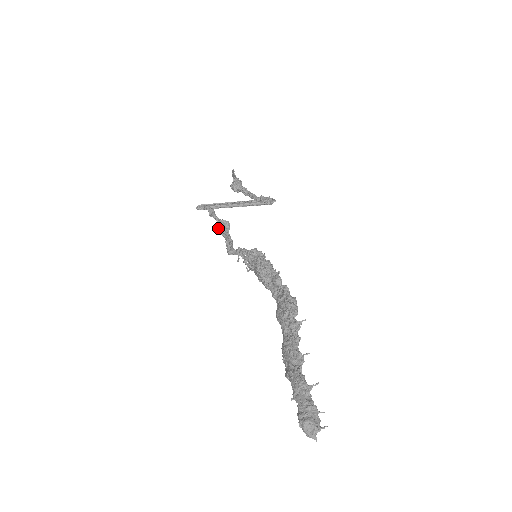
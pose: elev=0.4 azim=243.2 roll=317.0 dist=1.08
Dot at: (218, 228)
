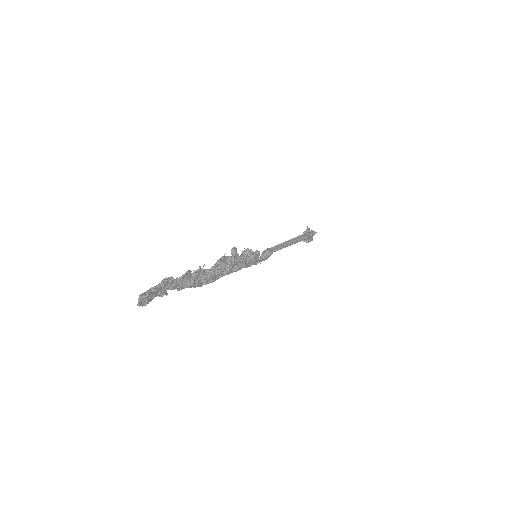
Dot at: (260, 256)
